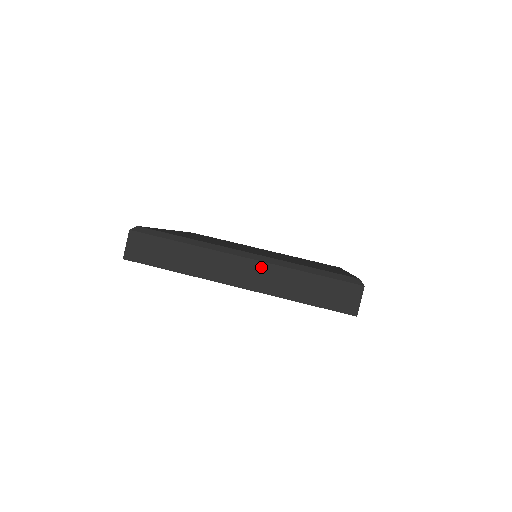
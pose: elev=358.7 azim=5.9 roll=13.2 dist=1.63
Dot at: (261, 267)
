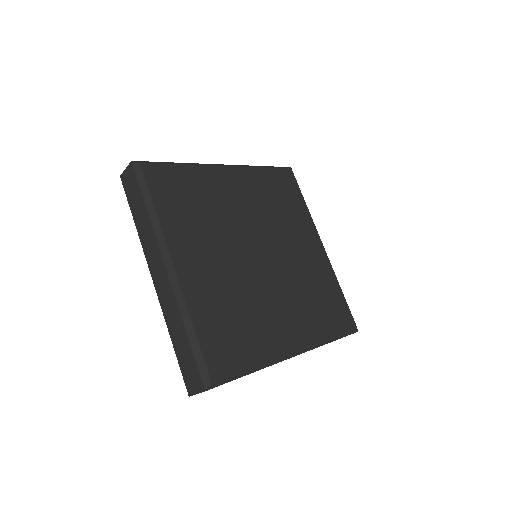
Dot at: (169, 289)
